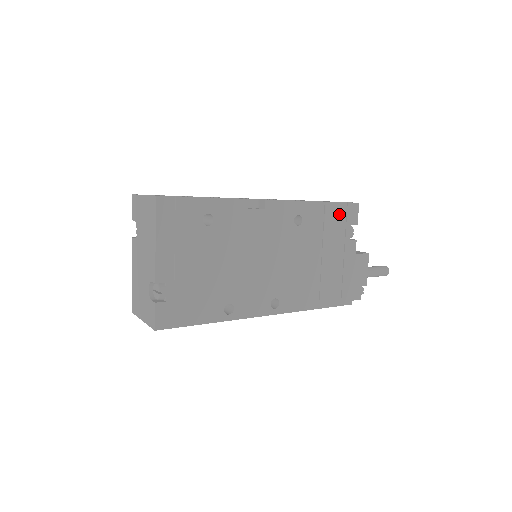
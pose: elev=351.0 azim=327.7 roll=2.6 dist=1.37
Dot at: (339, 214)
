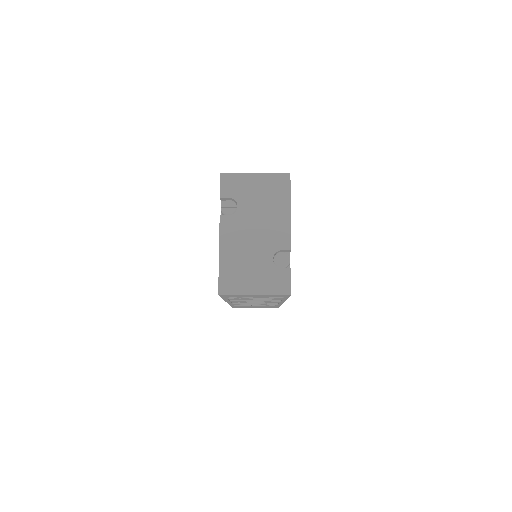
Dot at: occluded
